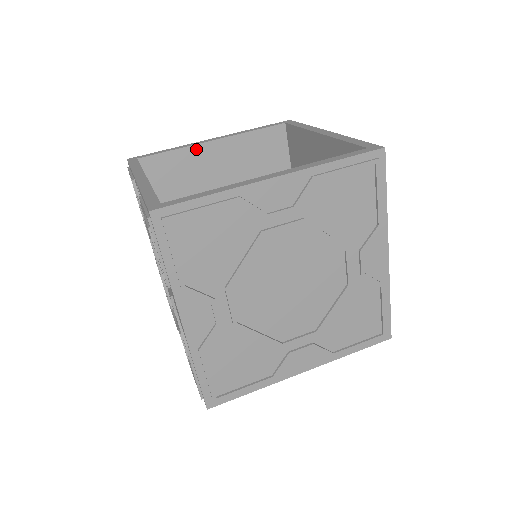
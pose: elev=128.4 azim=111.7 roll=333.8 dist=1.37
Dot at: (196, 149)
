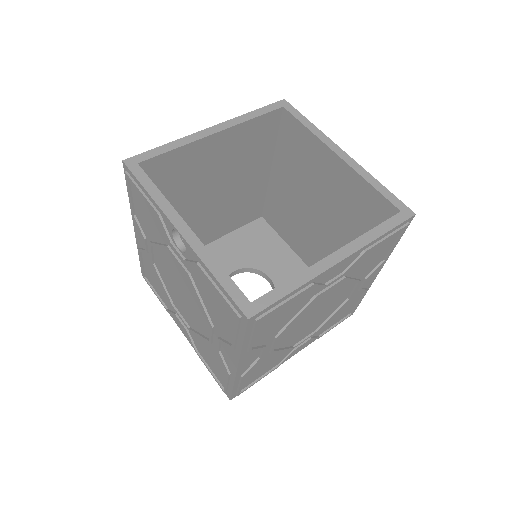
Dot at: (197, 144)
